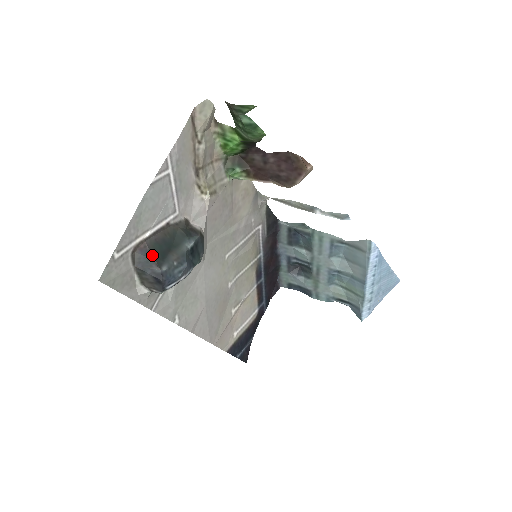
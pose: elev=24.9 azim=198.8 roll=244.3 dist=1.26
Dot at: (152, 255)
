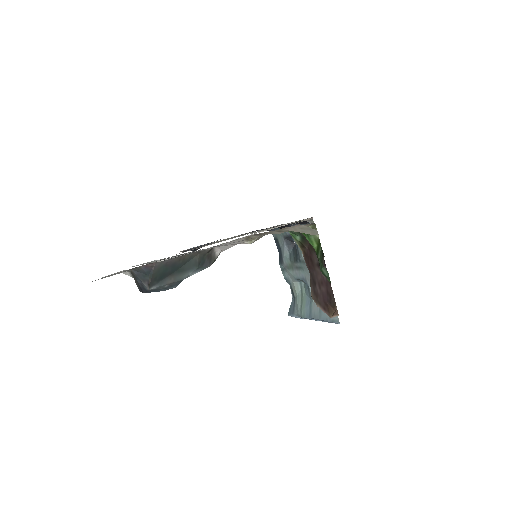
Dot at: (152, 276)
